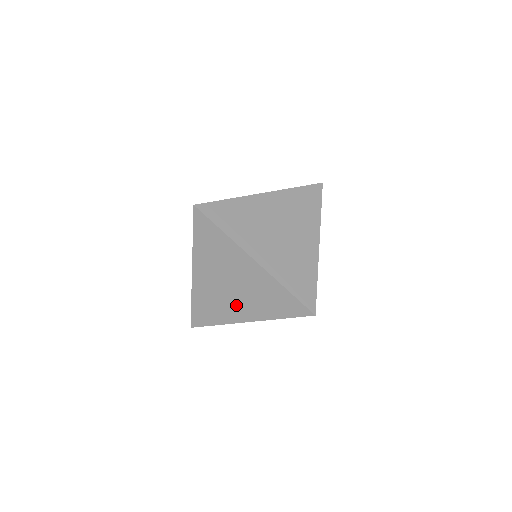
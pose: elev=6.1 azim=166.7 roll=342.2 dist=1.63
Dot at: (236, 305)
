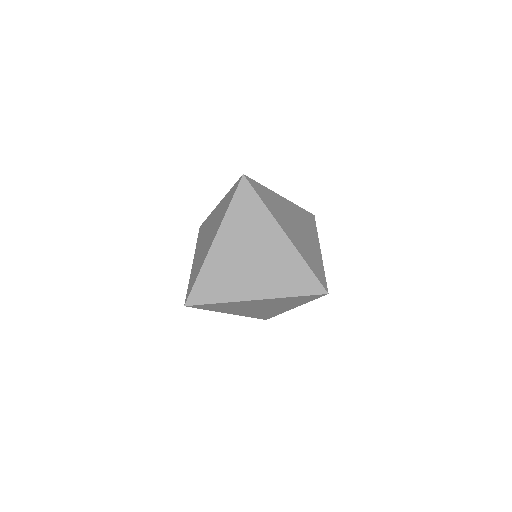
Dot at: (249, 280)
